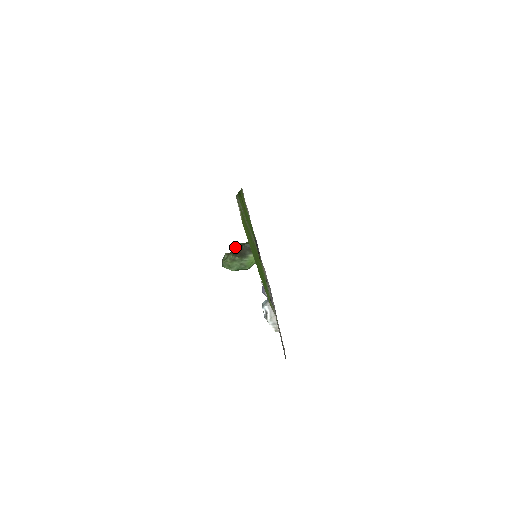
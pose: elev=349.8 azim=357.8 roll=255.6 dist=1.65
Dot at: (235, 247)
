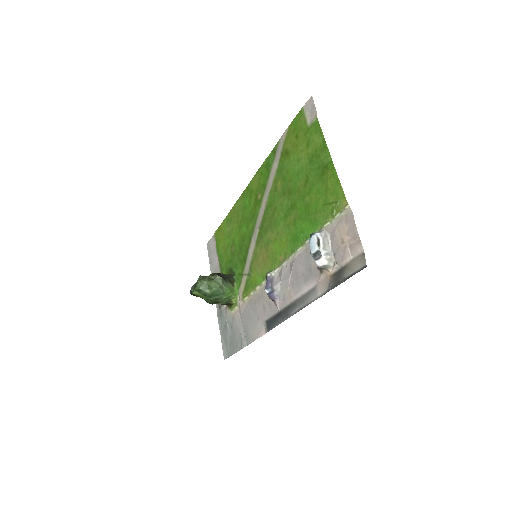
Dot at: (211, 274)
